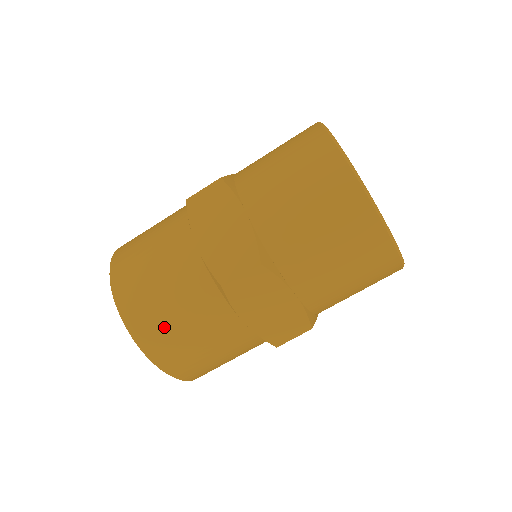
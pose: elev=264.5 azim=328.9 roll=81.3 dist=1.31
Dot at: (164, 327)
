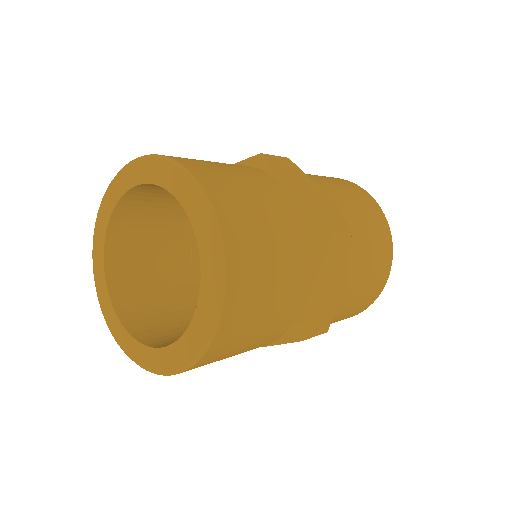
Dot at: (257, 247)
